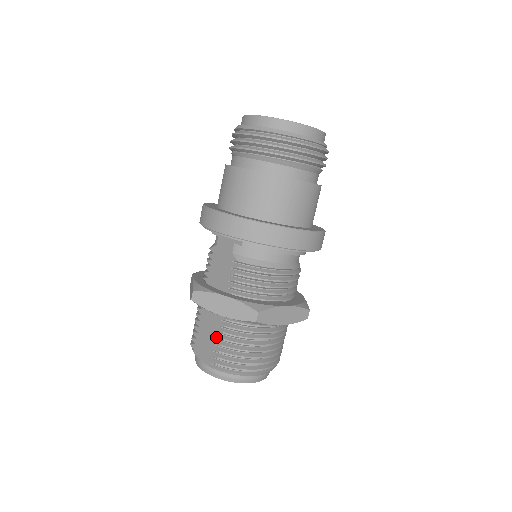
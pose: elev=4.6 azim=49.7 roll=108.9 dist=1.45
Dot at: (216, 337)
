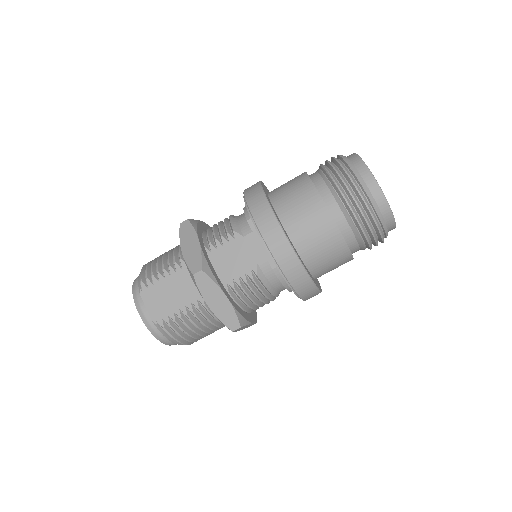
Dot at: (181, 307)
